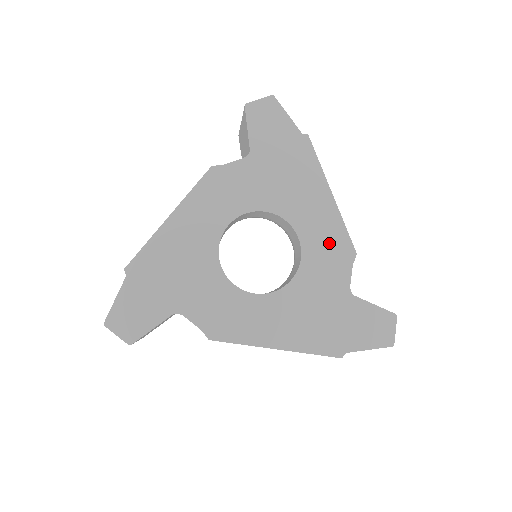
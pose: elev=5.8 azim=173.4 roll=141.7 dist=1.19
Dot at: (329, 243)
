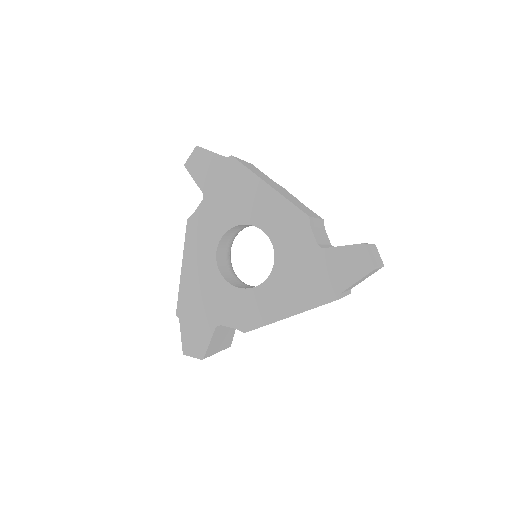
Dot at: (285, 221)
